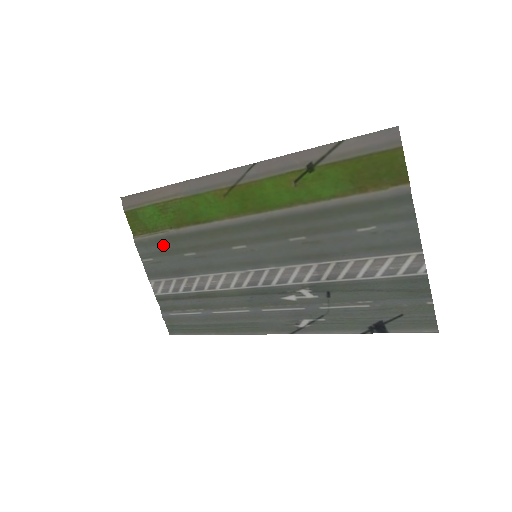
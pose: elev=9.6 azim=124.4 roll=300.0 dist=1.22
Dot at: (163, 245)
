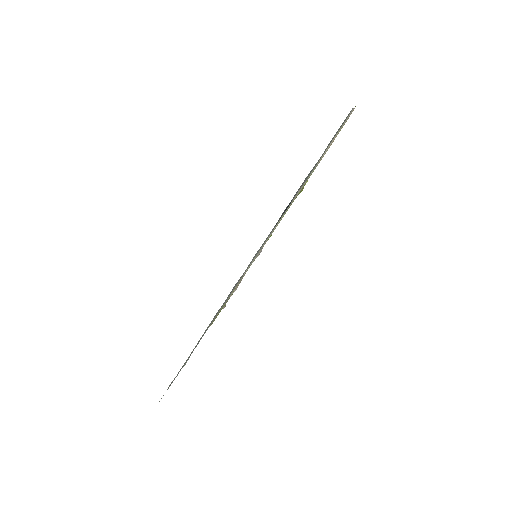
Dot at: occluded
